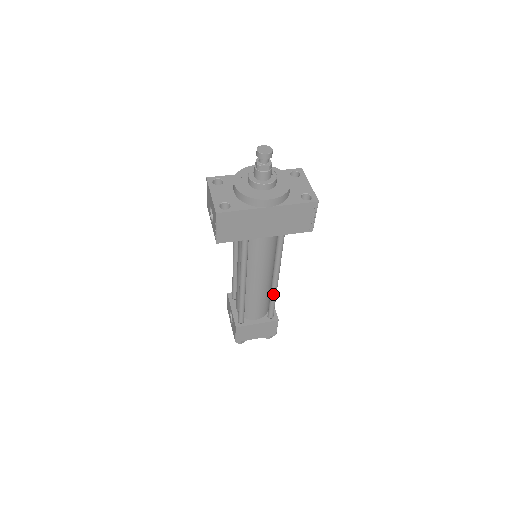
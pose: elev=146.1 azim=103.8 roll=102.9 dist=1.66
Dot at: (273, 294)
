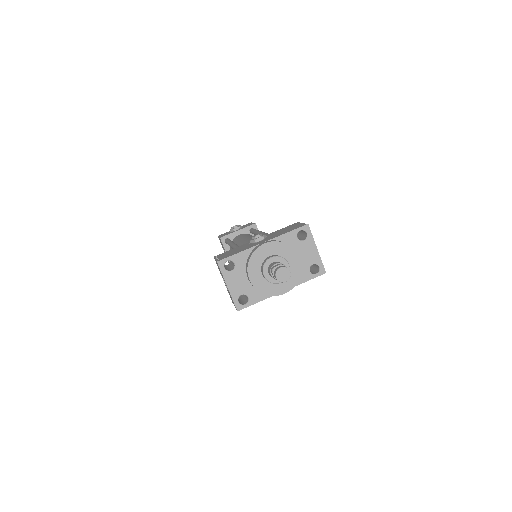
Dot at: occluded
